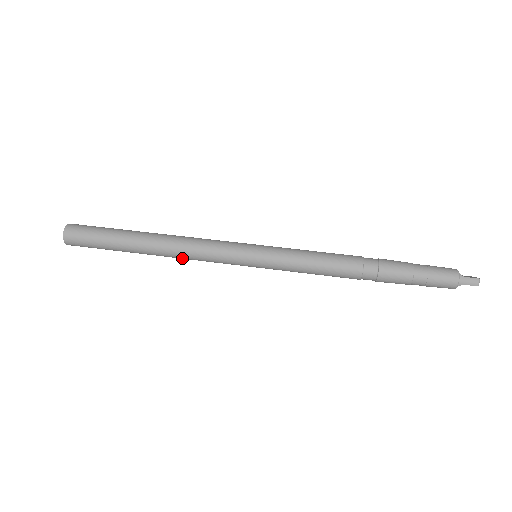
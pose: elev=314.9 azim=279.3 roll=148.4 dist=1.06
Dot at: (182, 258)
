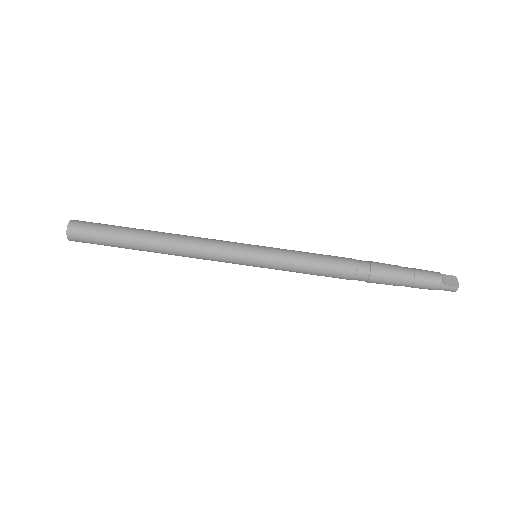
Dot at: occluded
